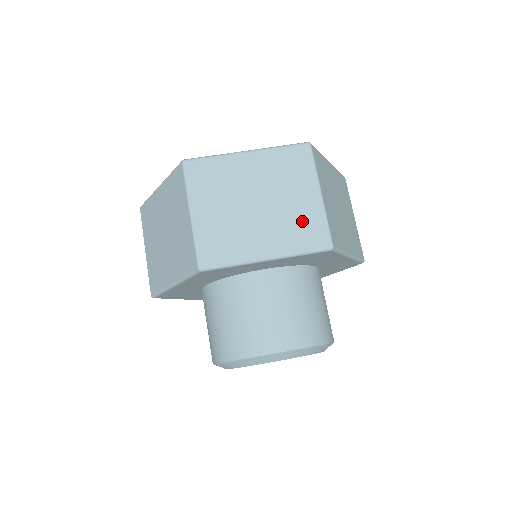
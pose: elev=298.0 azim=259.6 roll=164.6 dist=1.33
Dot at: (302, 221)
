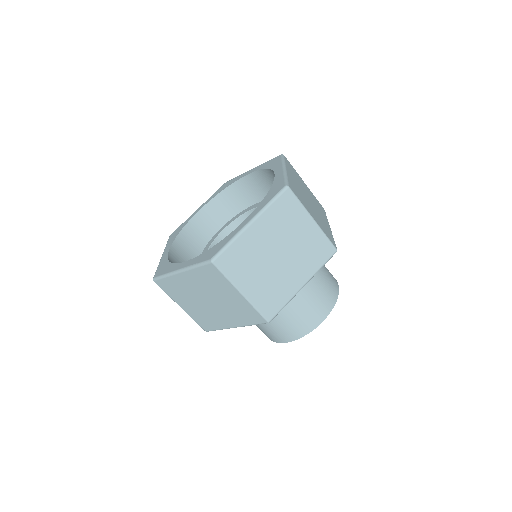
Dot at: (312, 247)
